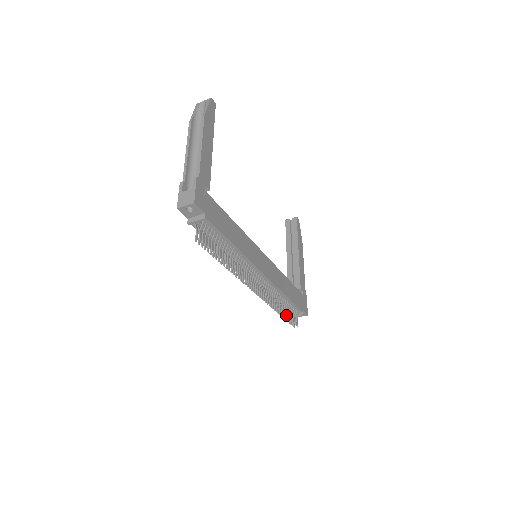
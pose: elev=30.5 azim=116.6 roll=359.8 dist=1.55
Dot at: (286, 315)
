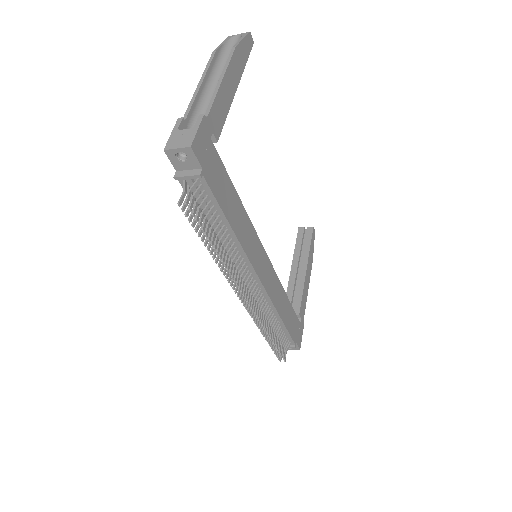
Dot at: (275, 343)
